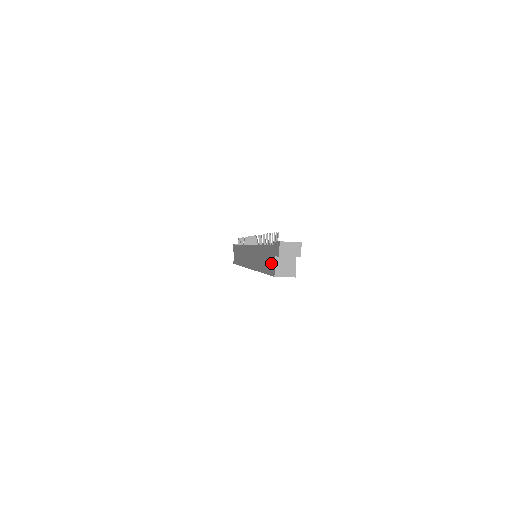
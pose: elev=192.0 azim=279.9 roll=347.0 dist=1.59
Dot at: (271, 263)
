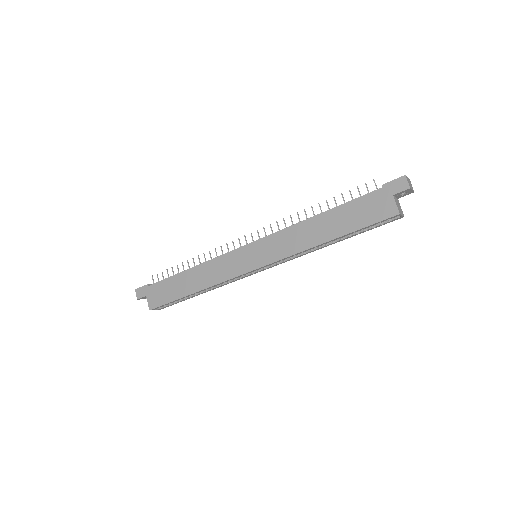
Dot at: (379, 208)
